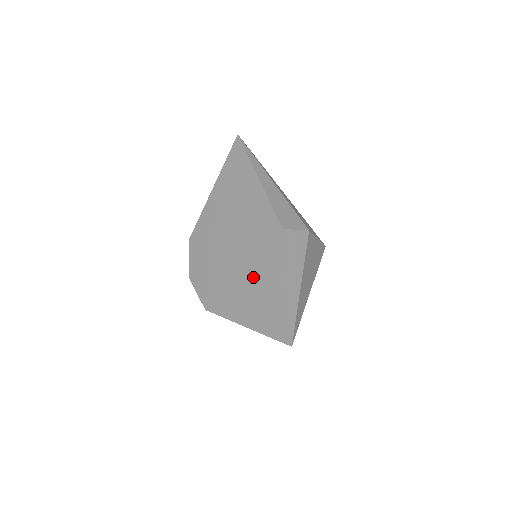
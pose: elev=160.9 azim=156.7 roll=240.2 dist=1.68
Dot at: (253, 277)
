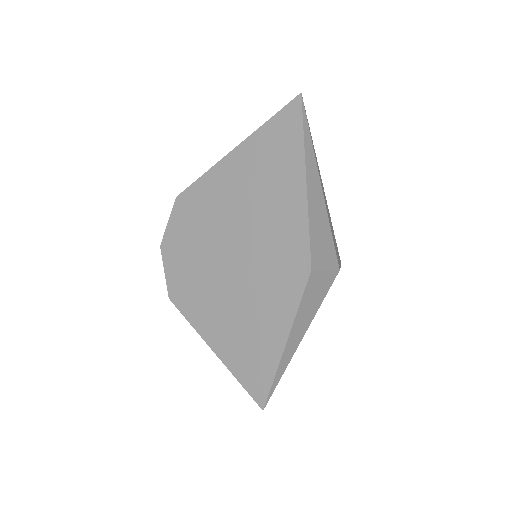
Dot at: (246, 302)
